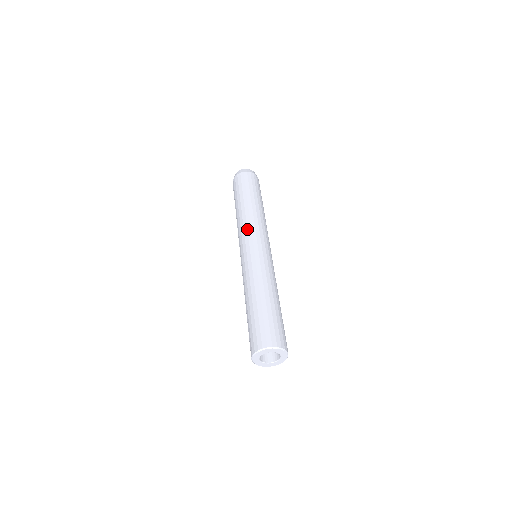
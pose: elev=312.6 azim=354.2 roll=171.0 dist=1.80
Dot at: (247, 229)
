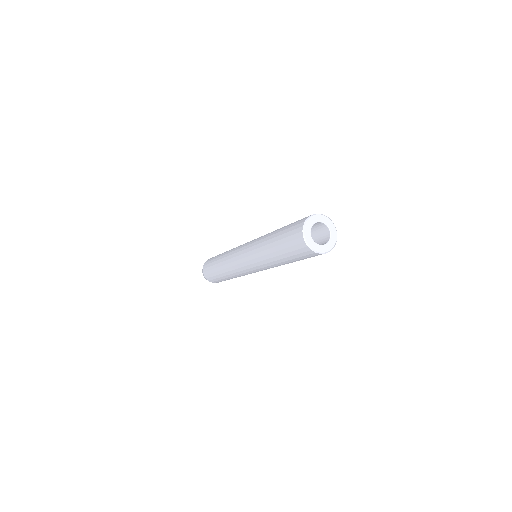
Dot at: occluded
